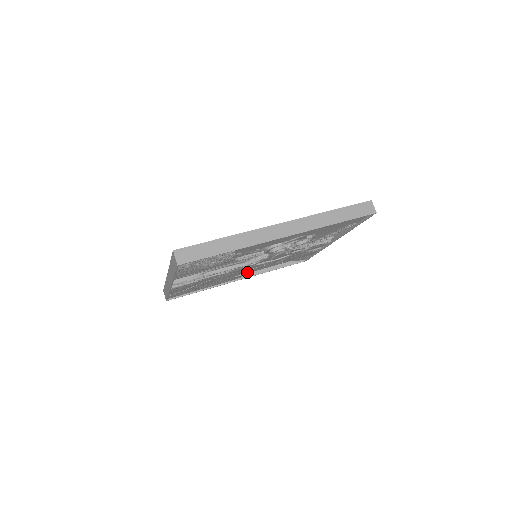
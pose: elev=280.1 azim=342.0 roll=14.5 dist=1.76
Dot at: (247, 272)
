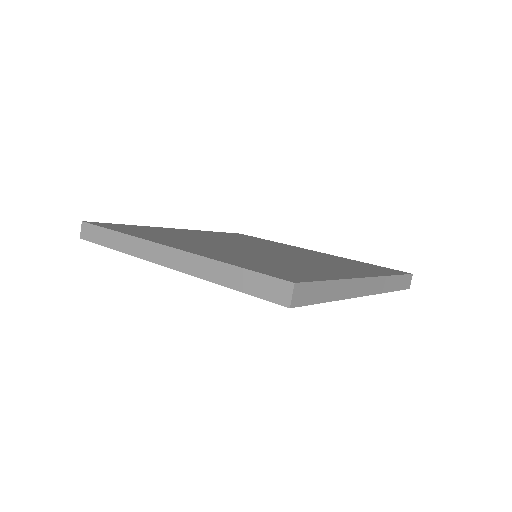
Dot at: occluded
